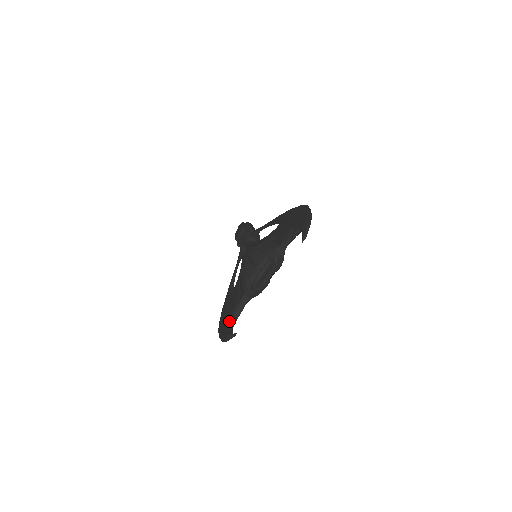
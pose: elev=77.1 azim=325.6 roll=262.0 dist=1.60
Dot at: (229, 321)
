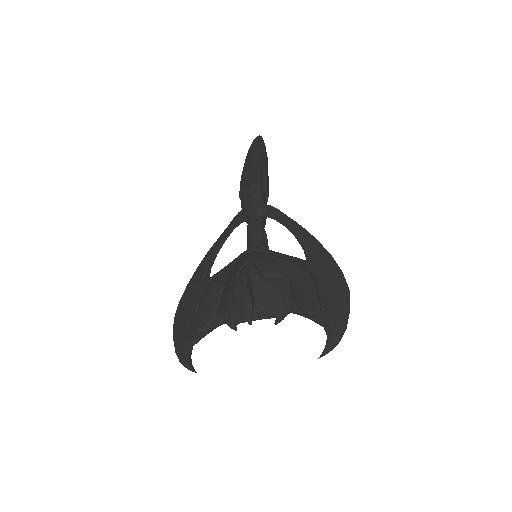
Dot at: (193, 336)
